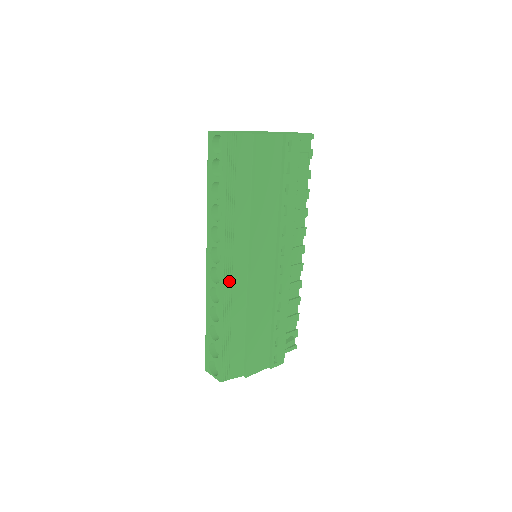
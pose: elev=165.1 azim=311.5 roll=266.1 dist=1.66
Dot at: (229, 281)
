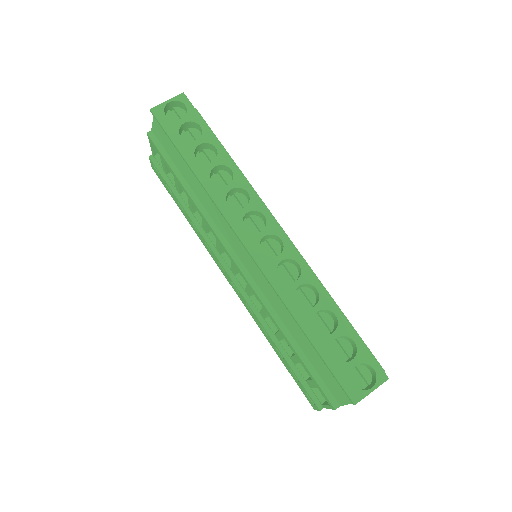
Dot at: occluded
